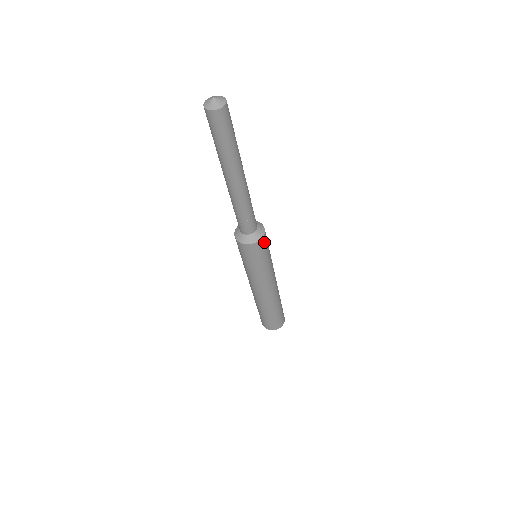
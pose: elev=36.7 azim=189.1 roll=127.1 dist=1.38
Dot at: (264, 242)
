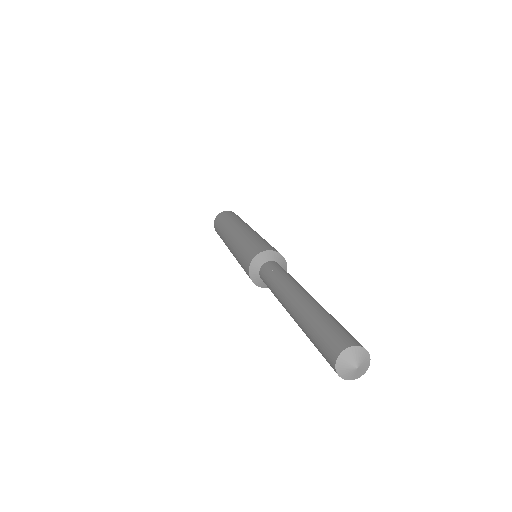
Dot at: occluded
